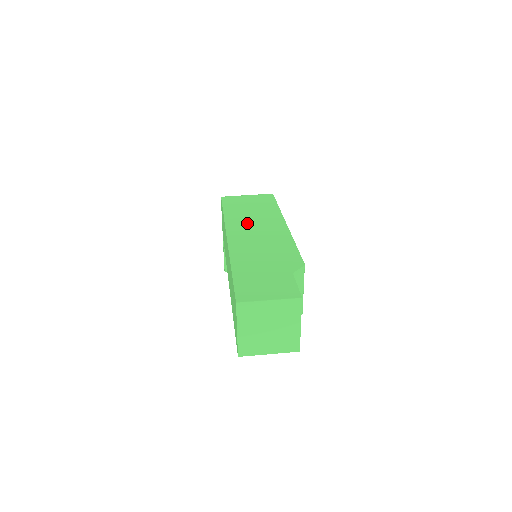
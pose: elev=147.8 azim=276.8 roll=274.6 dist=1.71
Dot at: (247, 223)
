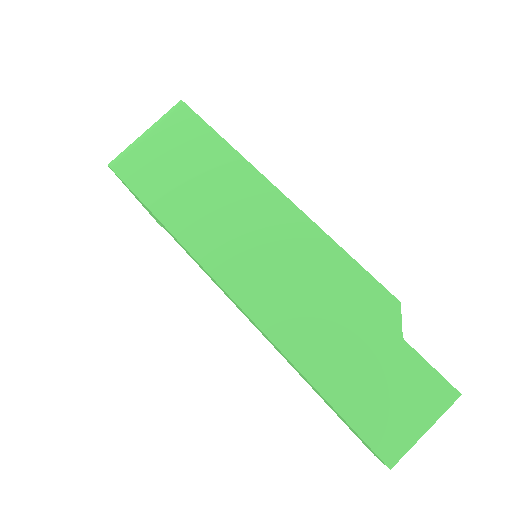
Dot at: (225, 232)
